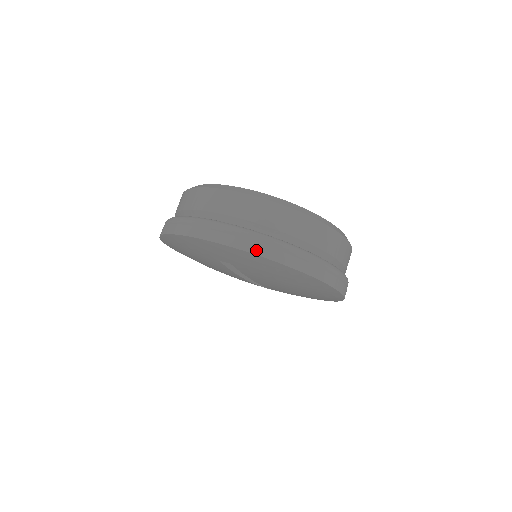
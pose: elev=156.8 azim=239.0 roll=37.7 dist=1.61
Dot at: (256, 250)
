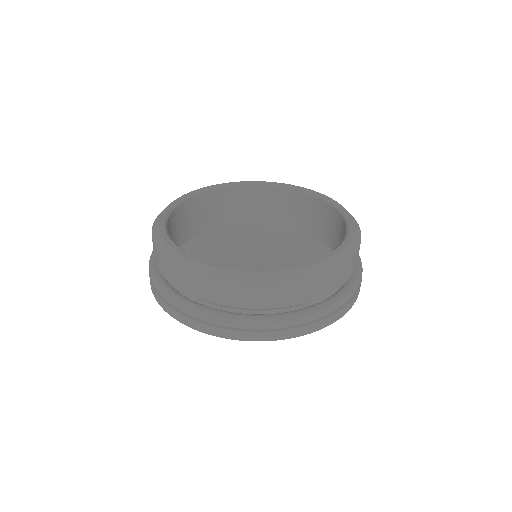
Dot at: (286, 336)
